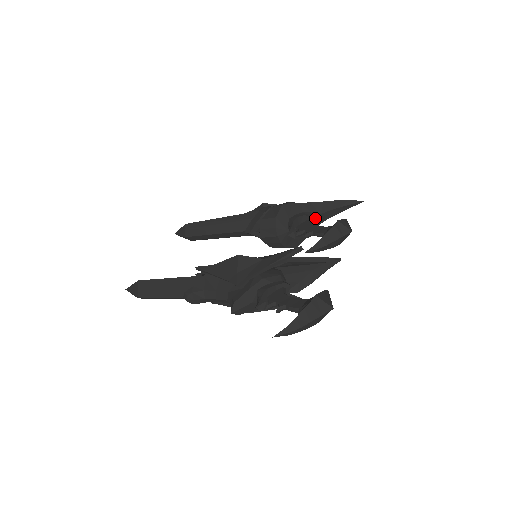
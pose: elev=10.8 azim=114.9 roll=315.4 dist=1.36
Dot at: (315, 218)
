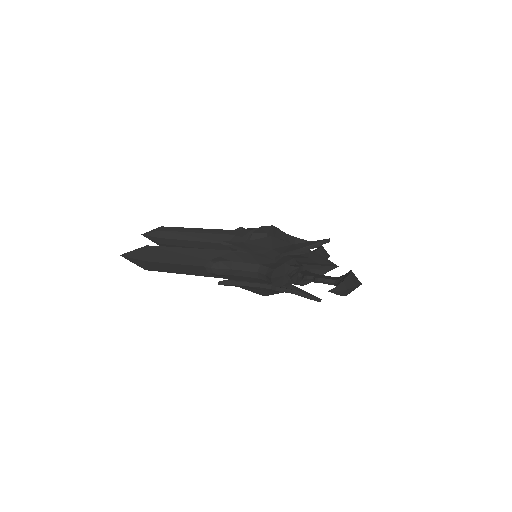
Dot at: occluded
